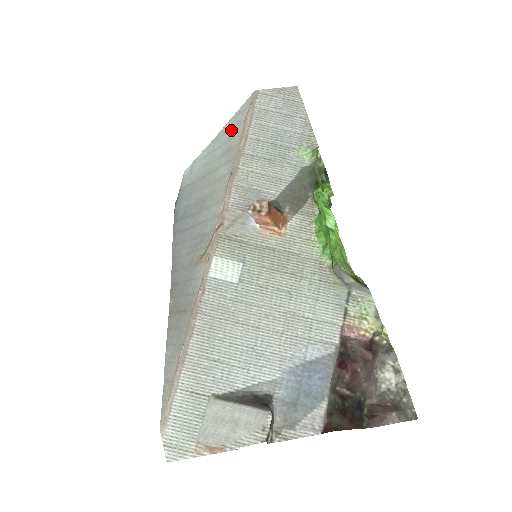
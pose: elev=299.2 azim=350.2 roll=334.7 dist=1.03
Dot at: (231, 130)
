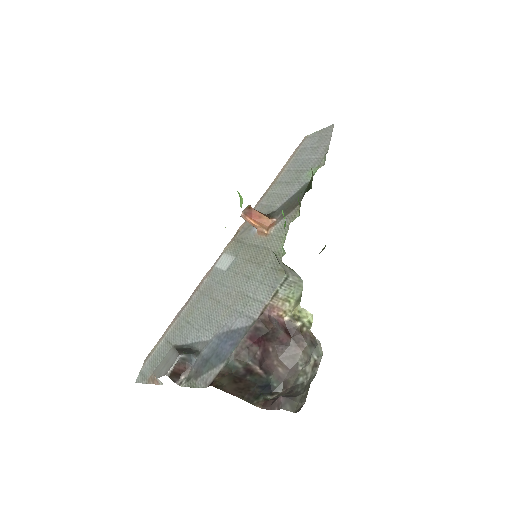
Dot at: occluded
